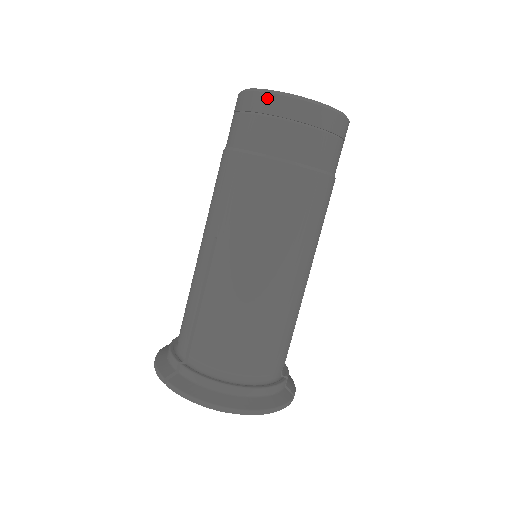
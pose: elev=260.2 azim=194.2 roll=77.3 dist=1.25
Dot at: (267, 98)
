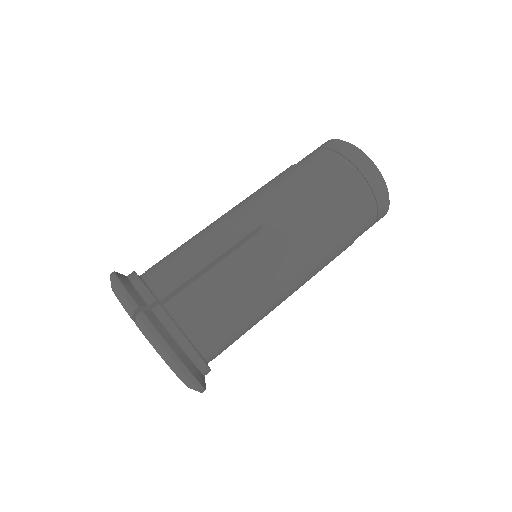
Dot at: (370, 166)
